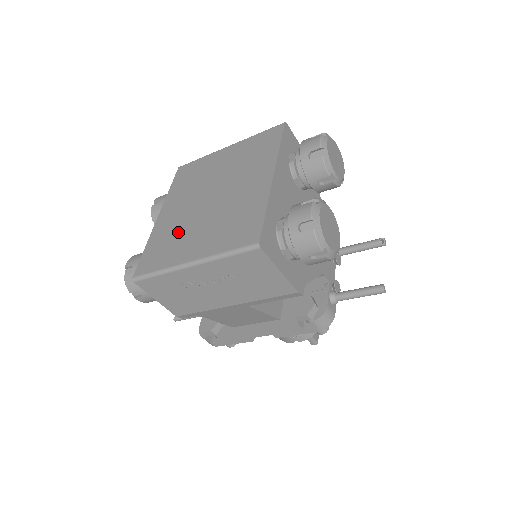
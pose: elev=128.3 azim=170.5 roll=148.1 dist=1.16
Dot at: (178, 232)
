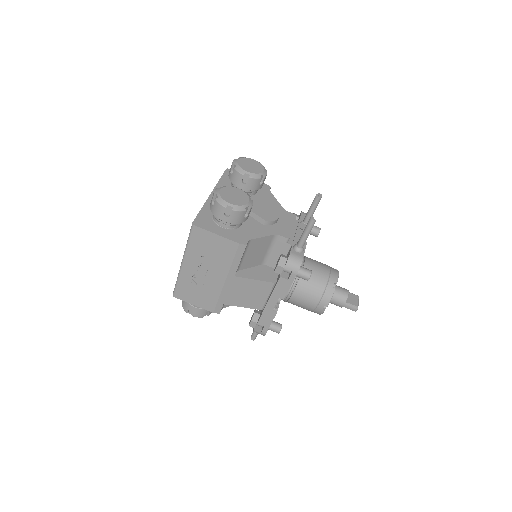
Dot at: occluded
